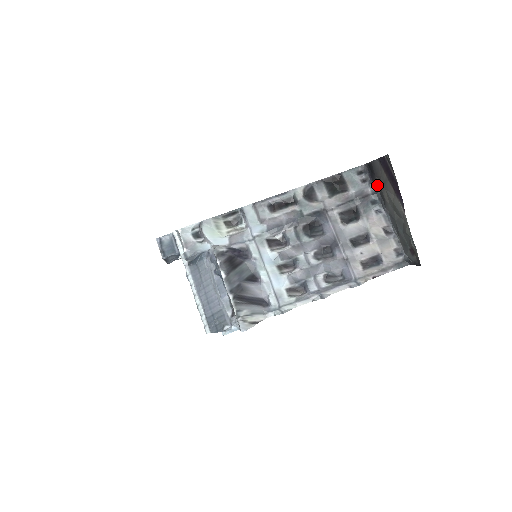
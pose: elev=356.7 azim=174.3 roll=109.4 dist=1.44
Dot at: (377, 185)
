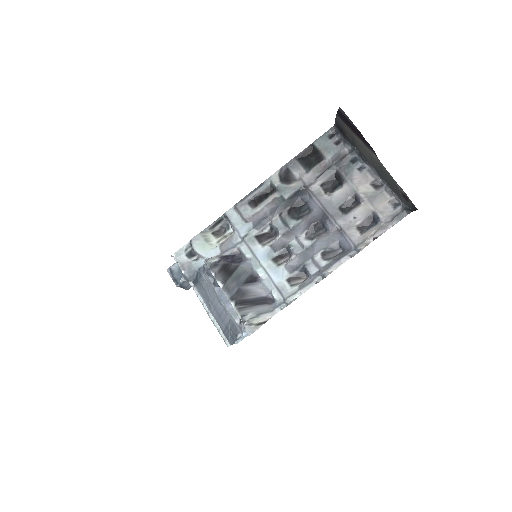
Dot at: (350, 142)
